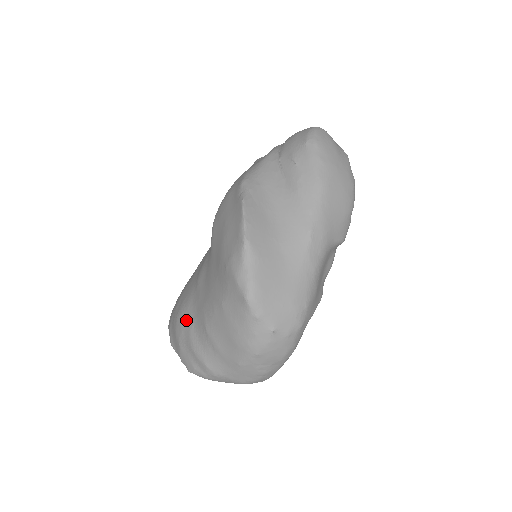
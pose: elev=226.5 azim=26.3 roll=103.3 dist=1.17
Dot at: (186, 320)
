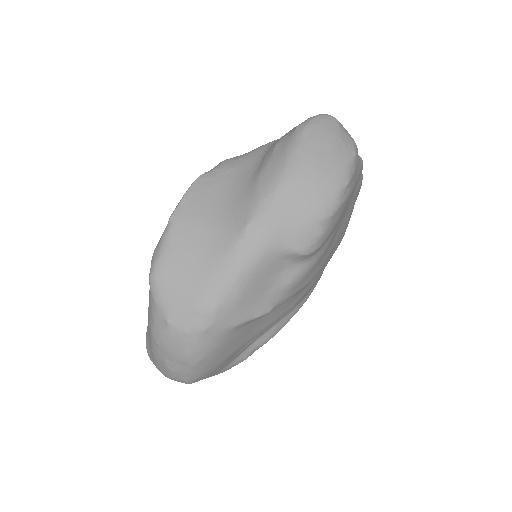
Dot at: occluded
